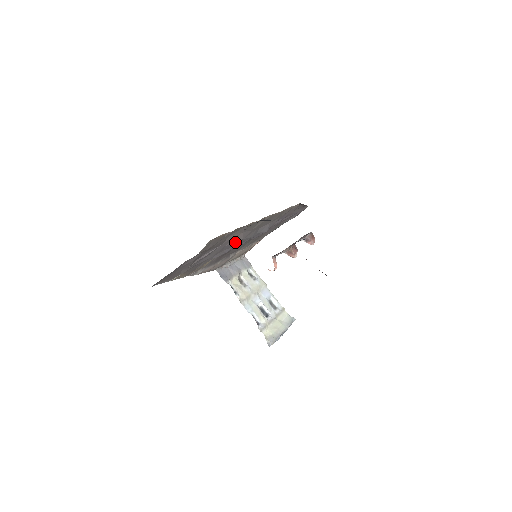
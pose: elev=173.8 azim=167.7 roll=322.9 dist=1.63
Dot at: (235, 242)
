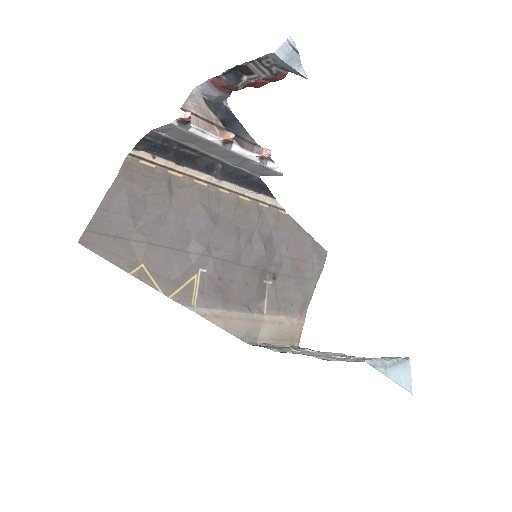
Dot at: (200, 221)
